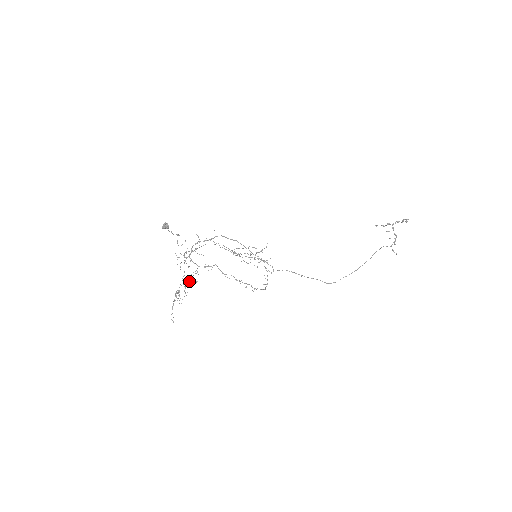
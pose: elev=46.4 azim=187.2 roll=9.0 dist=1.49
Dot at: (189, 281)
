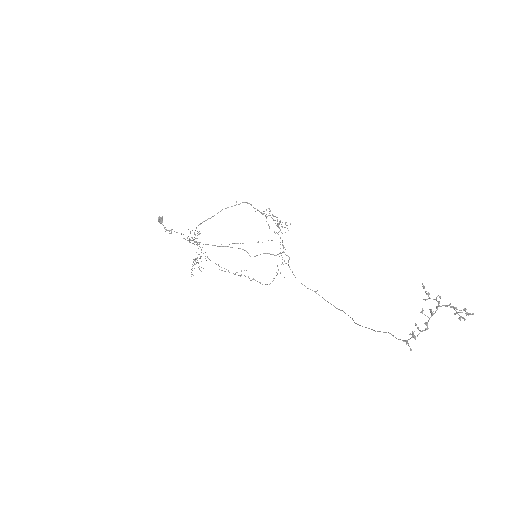
Dot at: (194, 263)
